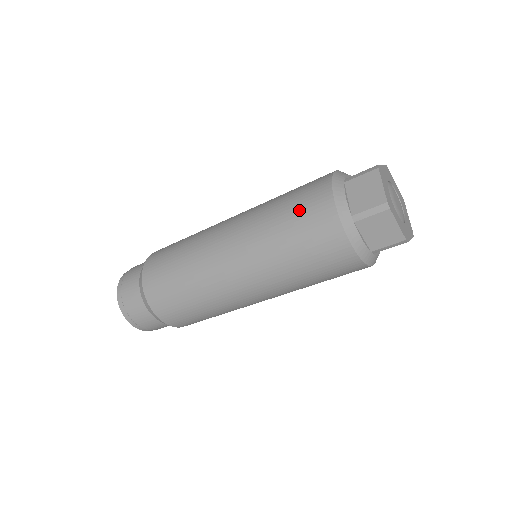
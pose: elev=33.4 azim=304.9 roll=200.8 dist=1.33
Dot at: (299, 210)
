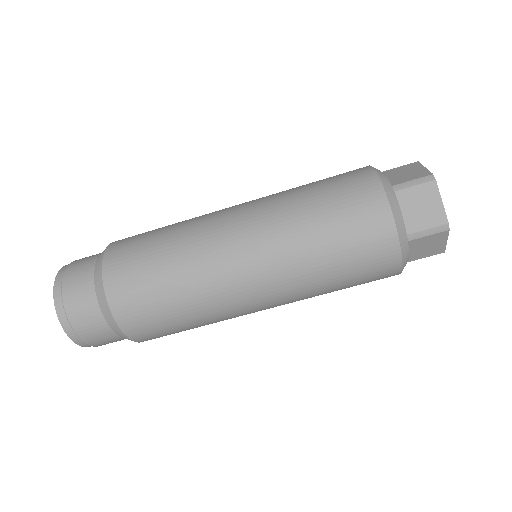
Dot at: (332, 180)
